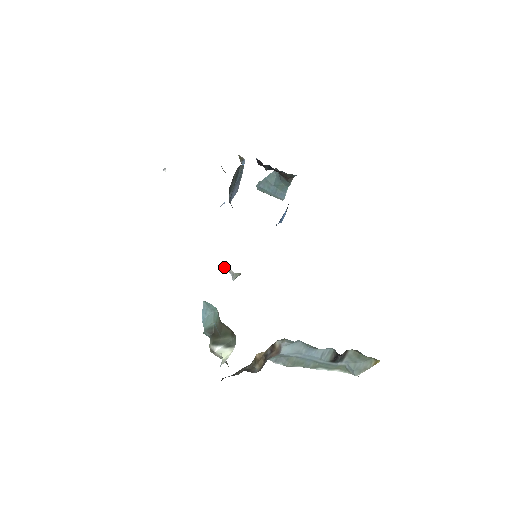
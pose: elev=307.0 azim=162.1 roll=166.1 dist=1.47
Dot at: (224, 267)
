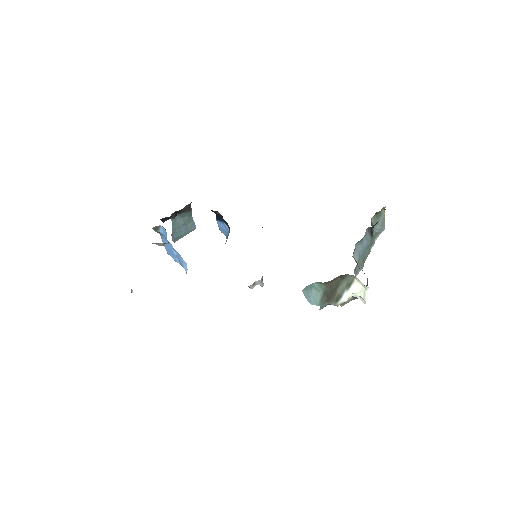
Dot at: (251, 286)
